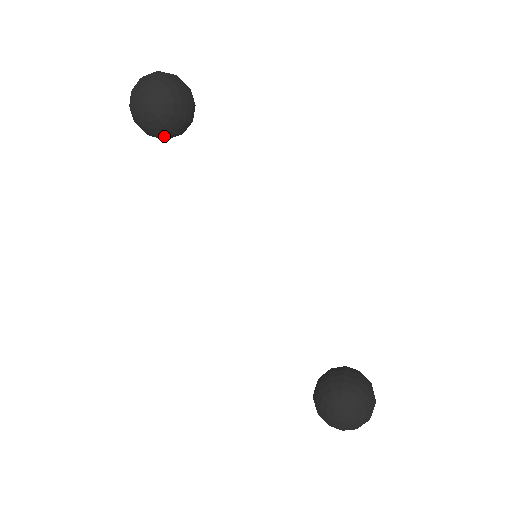
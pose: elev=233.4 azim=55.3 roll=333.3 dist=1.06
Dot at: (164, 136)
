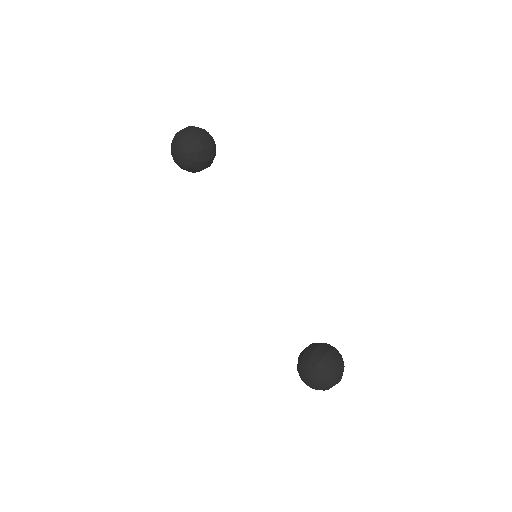
Dot at: (194, 171)
